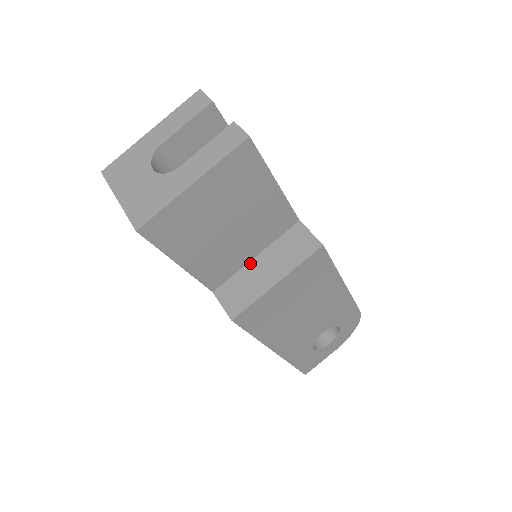
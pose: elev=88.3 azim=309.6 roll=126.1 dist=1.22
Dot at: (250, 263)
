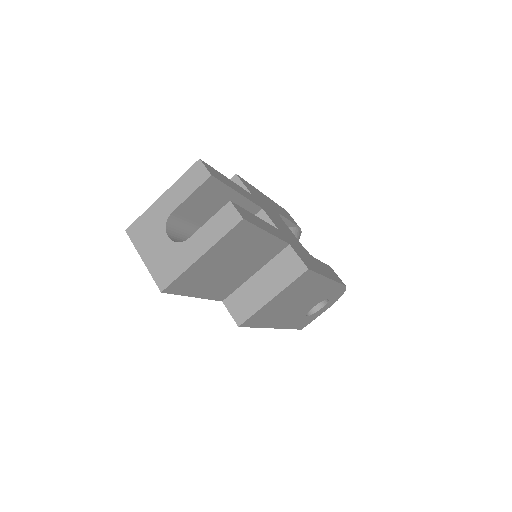
Dot at: (250, 279)
